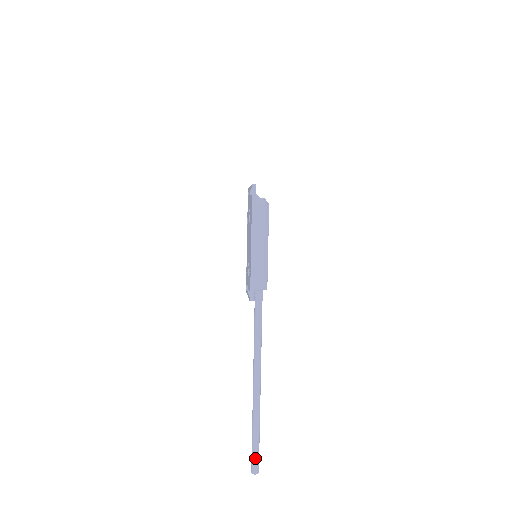
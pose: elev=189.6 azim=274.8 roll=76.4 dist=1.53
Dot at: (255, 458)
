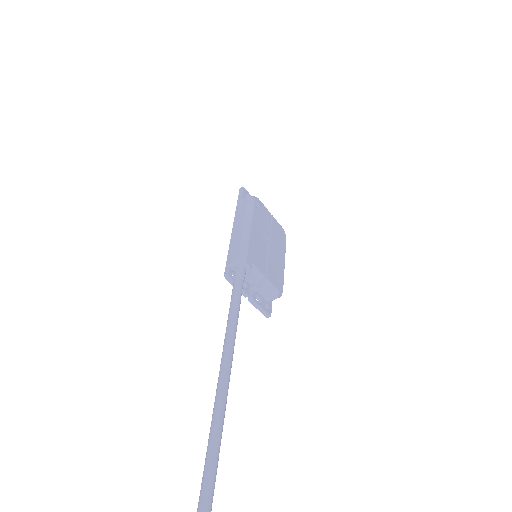
Dot at: (200, 500)
